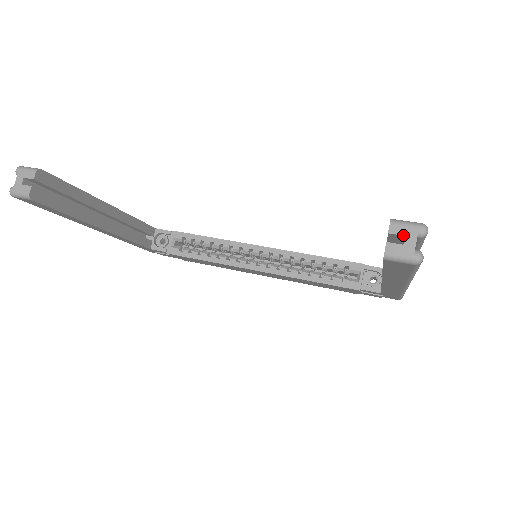
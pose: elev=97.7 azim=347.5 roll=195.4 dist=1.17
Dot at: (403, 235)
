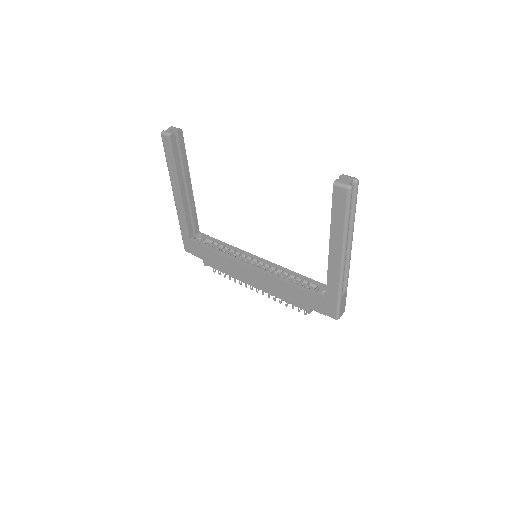
Dot at: (346, 178)
